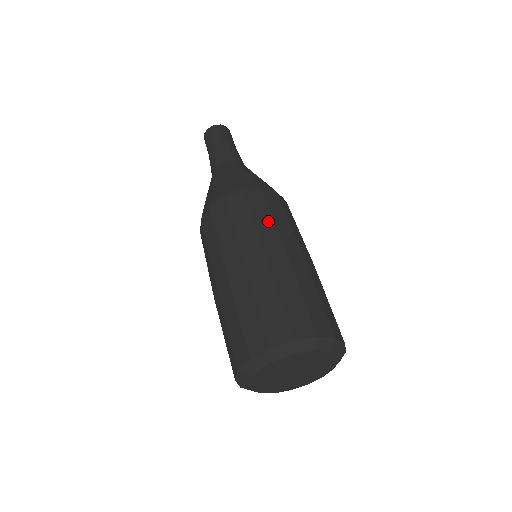
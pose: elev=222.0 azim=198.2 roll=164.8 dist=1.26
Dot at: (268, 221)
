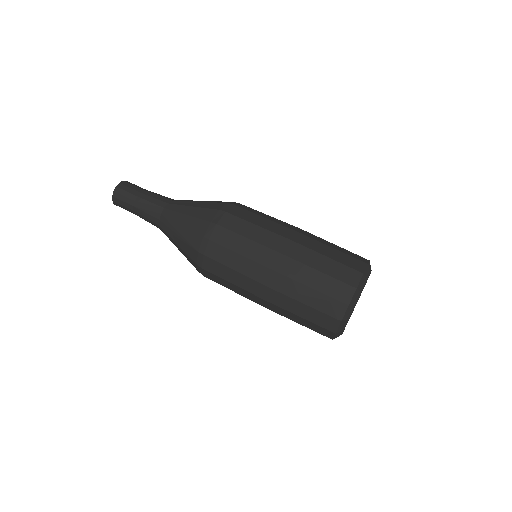
Dot at: (248, 245)
